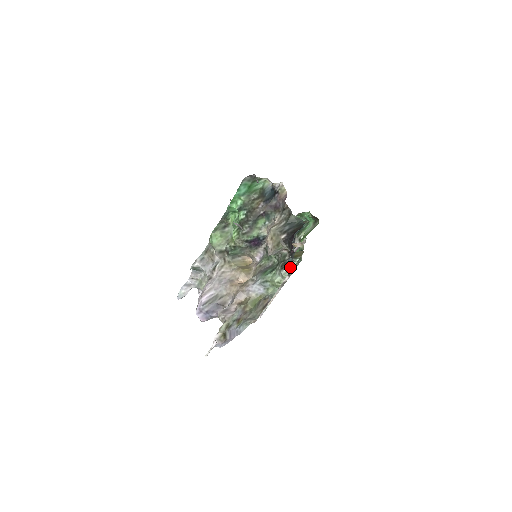
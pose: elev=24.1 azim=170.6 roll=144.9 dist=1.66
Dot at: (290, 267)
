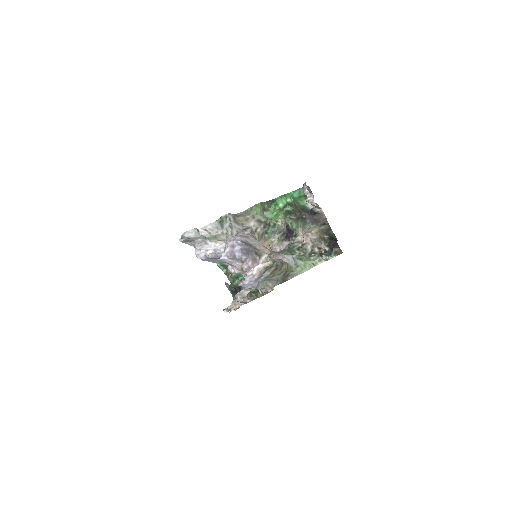
Dot at: (326, 258)
